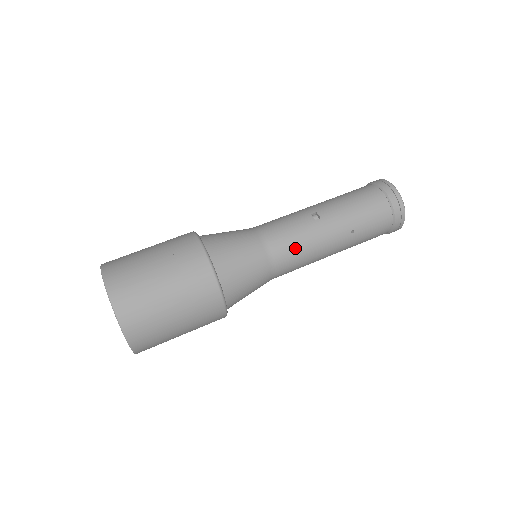
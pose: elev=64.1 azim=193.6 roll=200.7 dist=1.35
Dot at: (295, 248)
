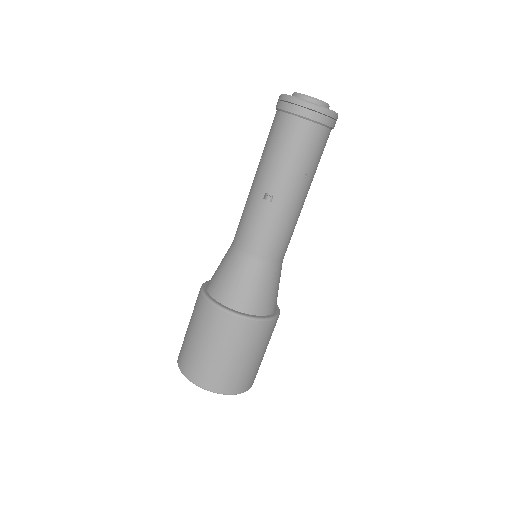
Dot at: (279, 237)
